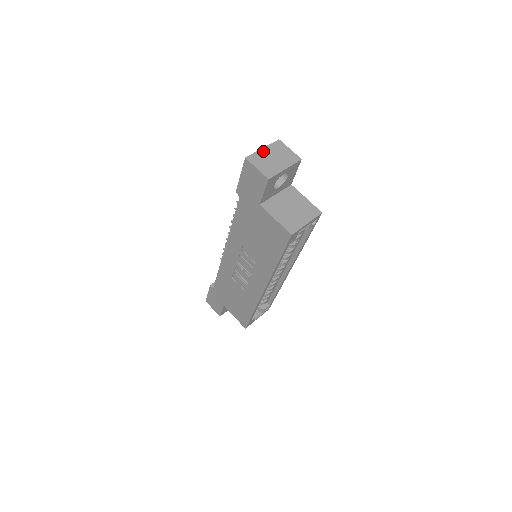
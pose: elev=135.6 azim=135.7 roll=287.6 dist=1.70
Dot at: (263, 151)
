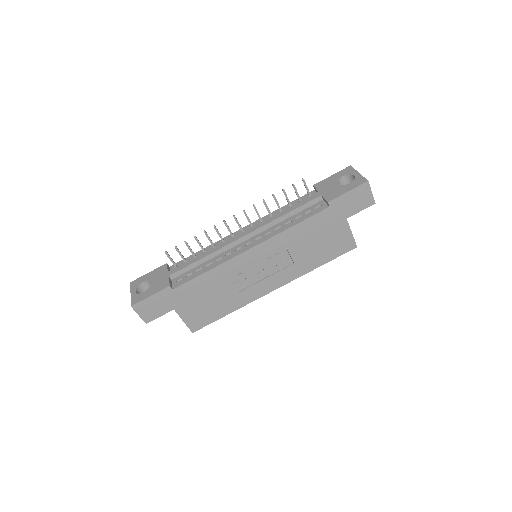
Dot at: occluded
